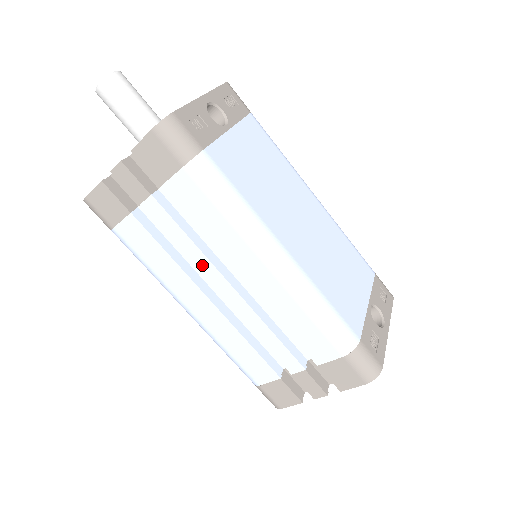
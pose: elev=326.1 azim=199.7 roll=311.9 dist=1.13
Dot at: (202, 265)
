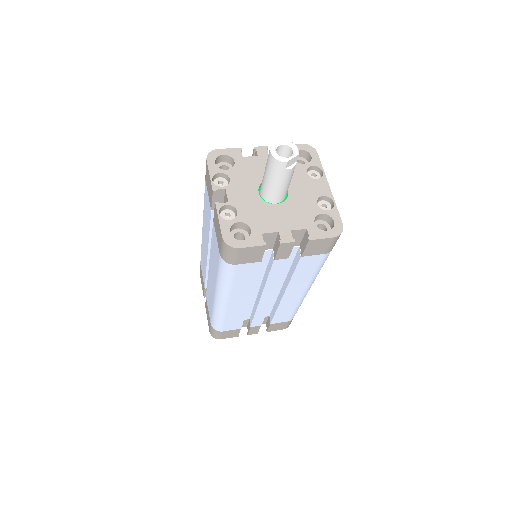
Dot at: (270, 288)
